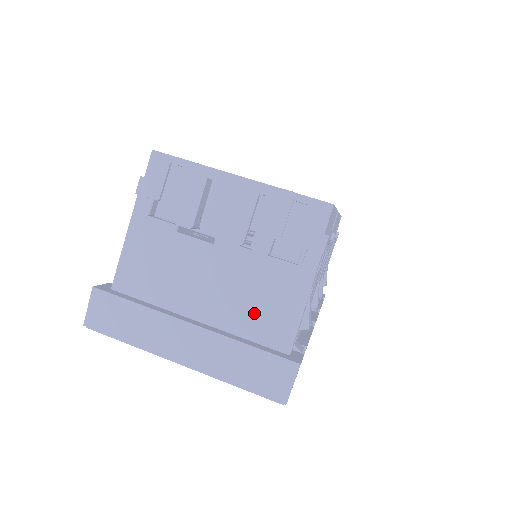
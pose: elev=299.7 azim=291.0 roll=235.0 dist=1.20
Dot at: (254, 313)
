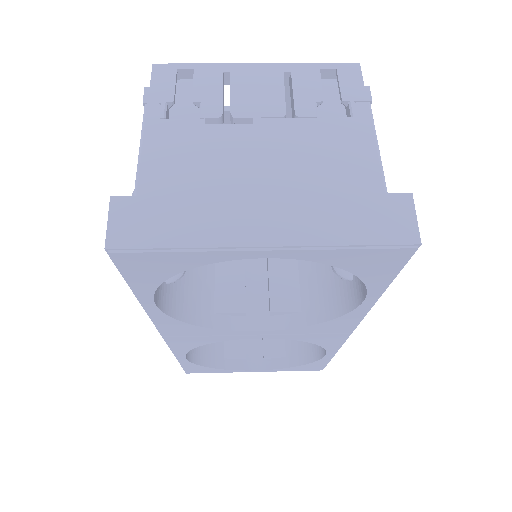
Dot at: (328, 173)
